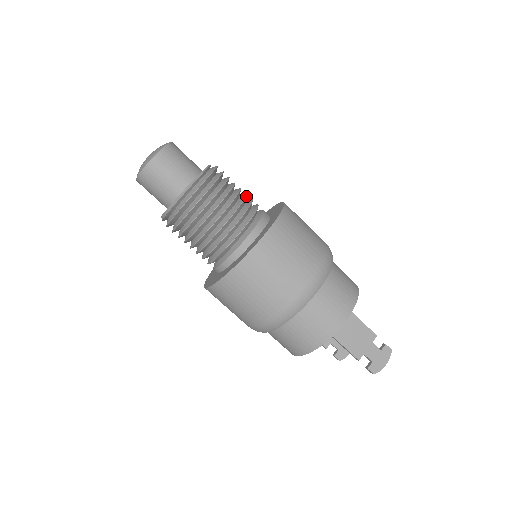
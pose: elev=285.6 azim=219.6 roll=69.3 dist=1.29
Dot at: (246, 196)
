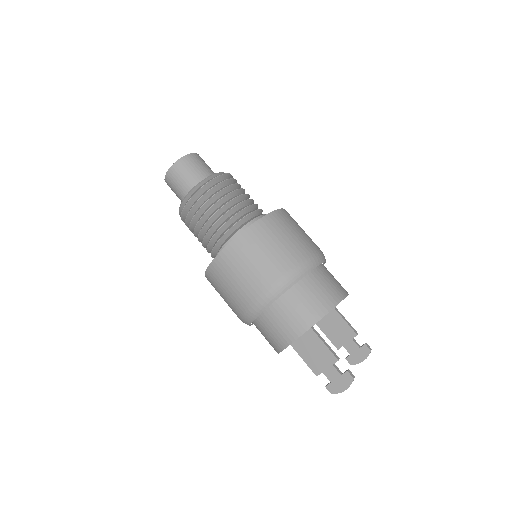
Dot at: (236, 205)
